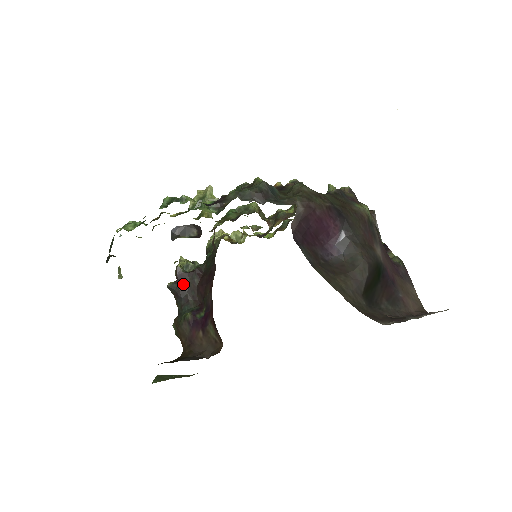
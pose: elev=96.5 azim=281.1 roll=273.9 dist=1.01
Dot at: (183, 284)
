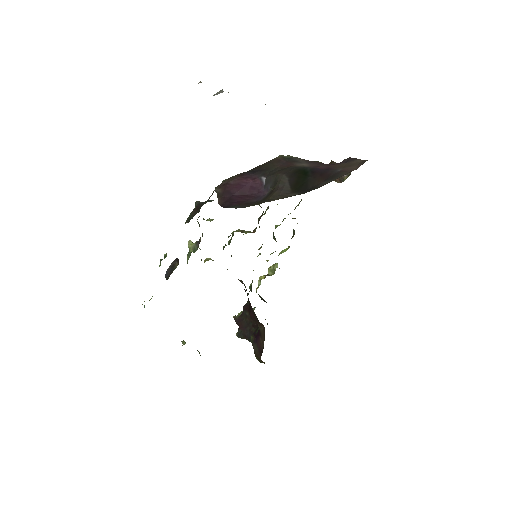
Dot at: (243, 325)
